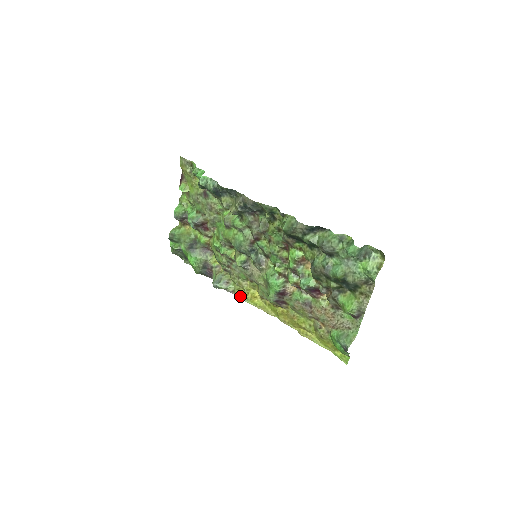
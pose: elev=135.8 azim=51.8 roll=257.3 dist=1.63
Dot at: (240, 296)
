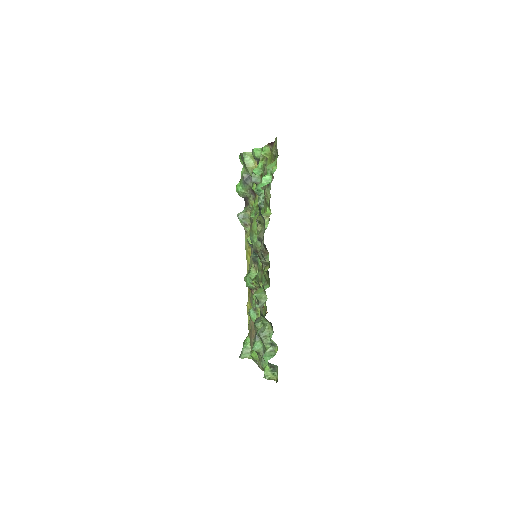
Dot at: (246, 240)
